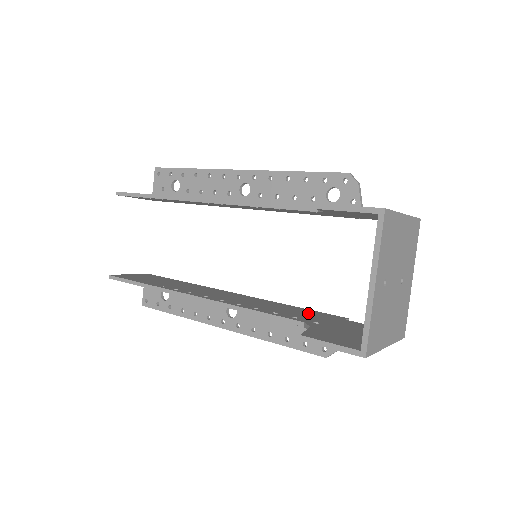
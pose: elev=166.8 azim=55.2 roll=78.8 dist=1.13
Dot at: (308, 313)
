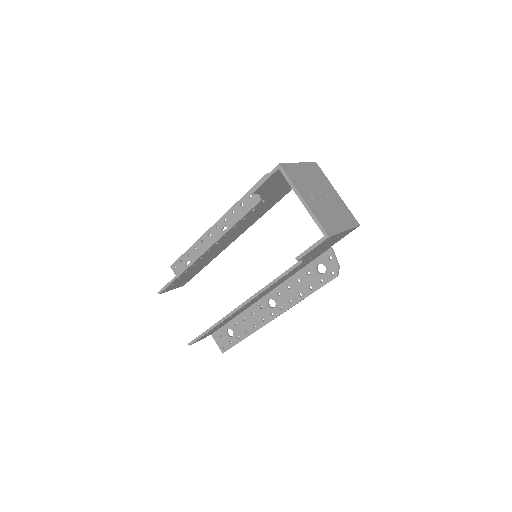
Dot at: occluded
